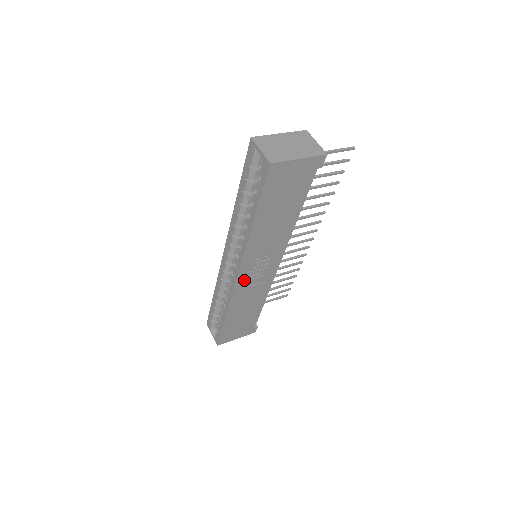
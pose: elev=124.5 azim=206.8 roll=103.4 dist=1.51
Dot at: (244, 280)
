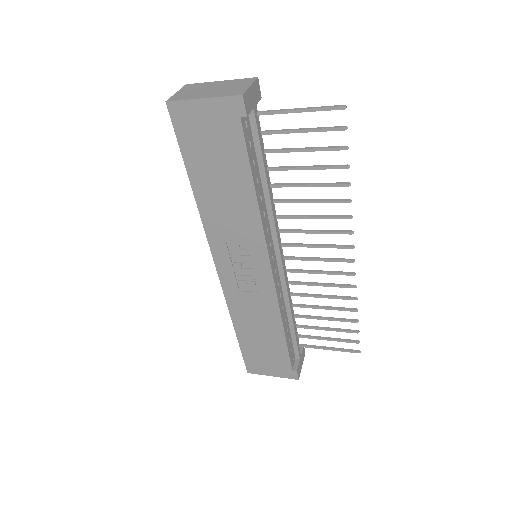
Dot at: (230, 278)
